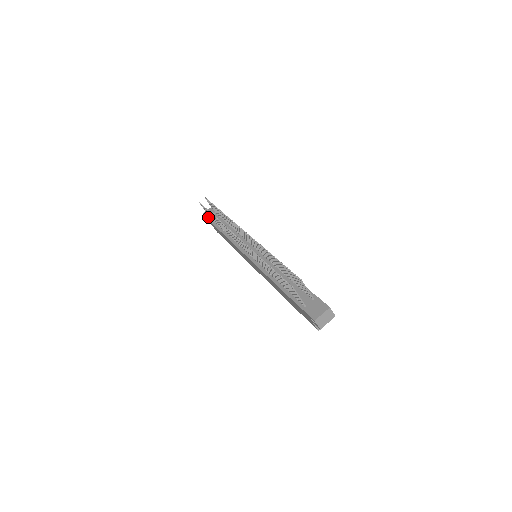
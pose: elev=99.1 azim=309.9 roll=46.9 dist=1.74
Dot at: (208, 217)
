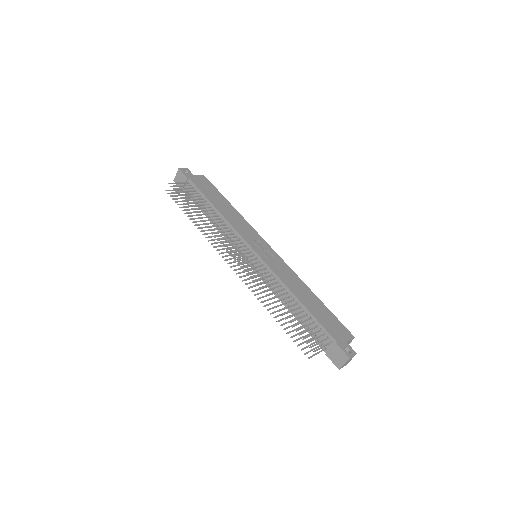
Dot at: (182, 189)
